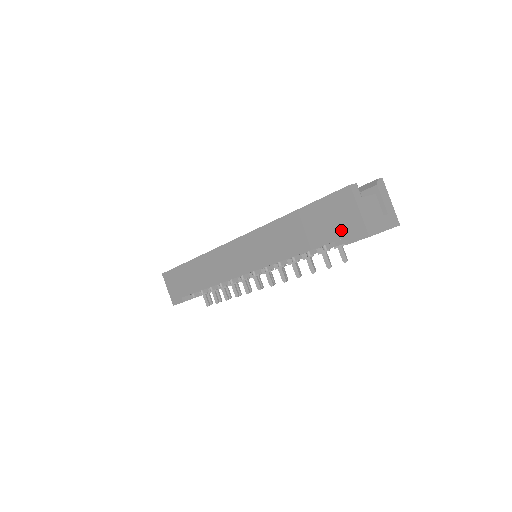
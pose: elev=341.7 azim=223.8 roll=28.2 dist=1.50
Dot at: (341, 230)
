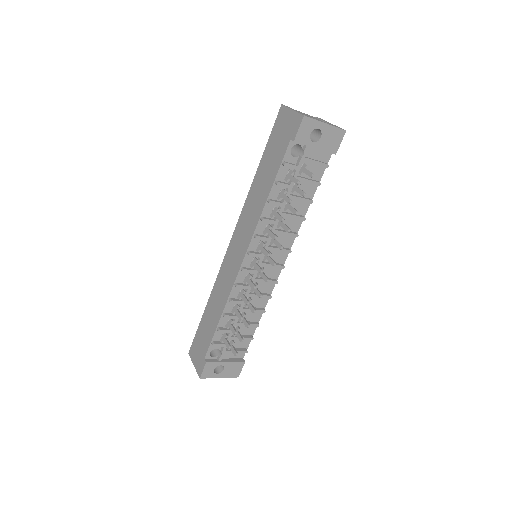
Dot at: (287, 136)
